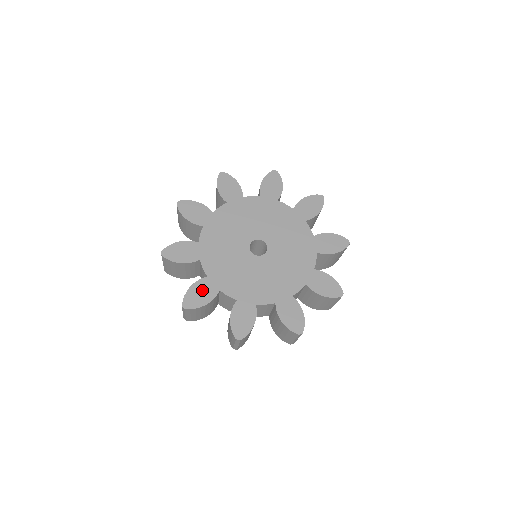
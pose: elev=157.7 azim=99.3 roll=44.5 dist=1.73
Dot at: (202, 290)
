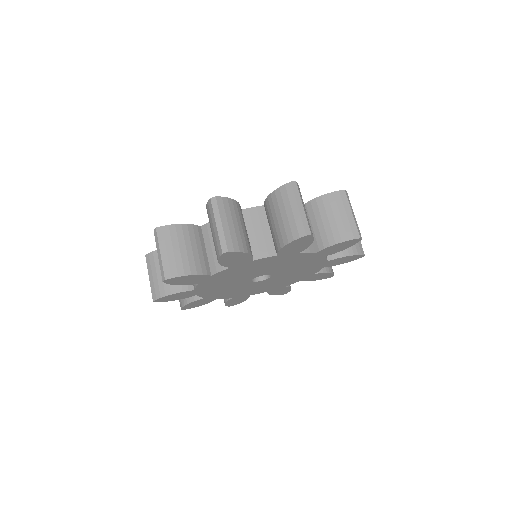
Dot at: (199, 303)
